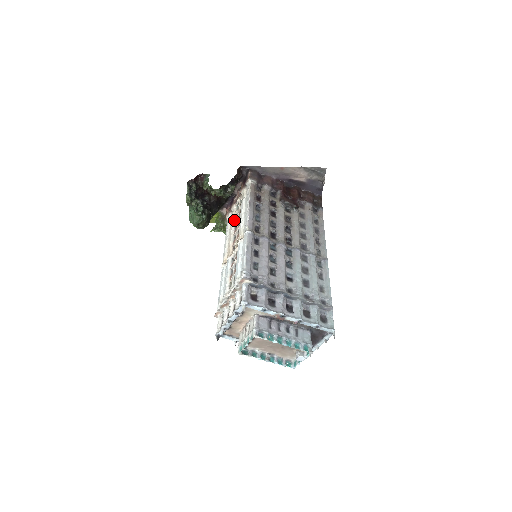
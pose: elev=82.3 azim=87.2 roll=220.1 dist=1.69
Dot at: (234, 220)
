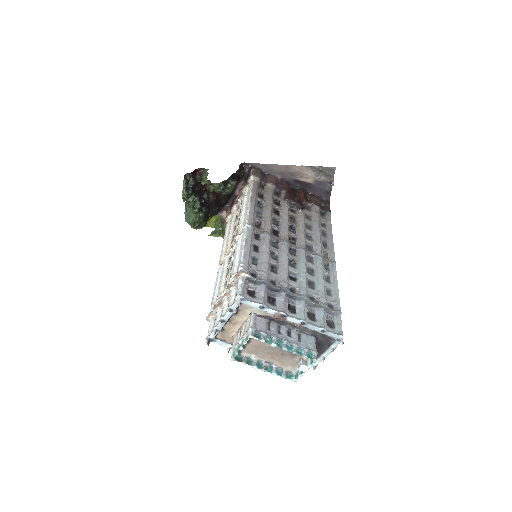
Dot at: (234, 220)
